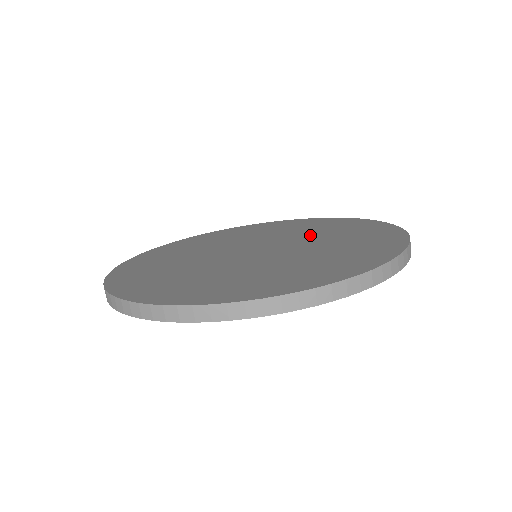
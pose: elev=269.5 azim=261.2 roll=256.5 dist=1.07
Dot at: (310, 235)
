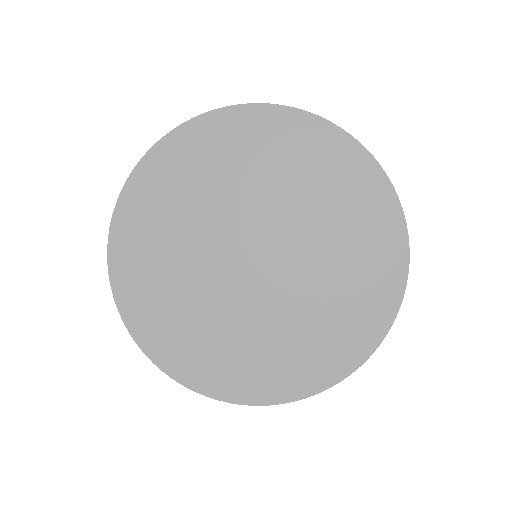
Dot at: (312, 219)
